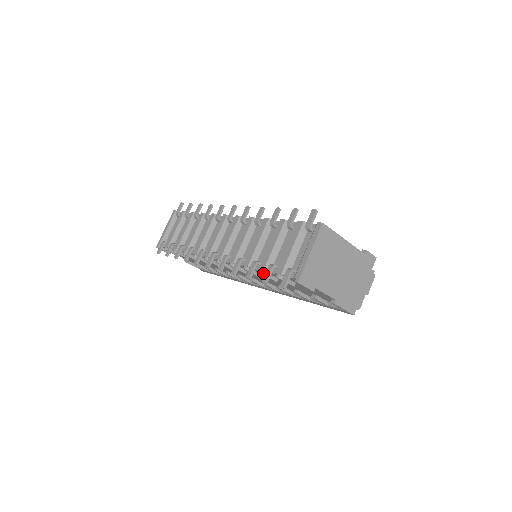
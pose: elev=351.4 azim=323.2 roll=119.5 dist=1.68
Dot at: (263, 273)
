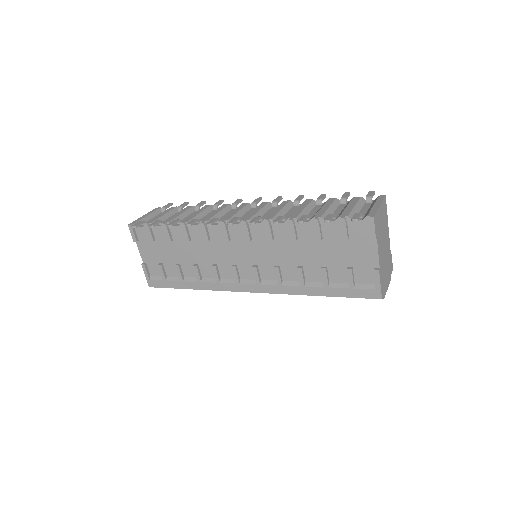
Dot at: (318, 221)
